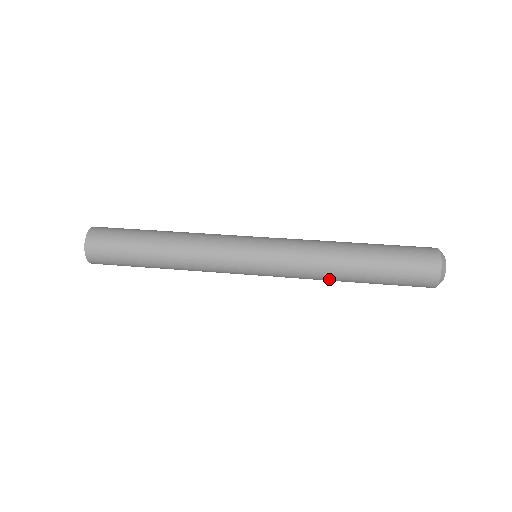
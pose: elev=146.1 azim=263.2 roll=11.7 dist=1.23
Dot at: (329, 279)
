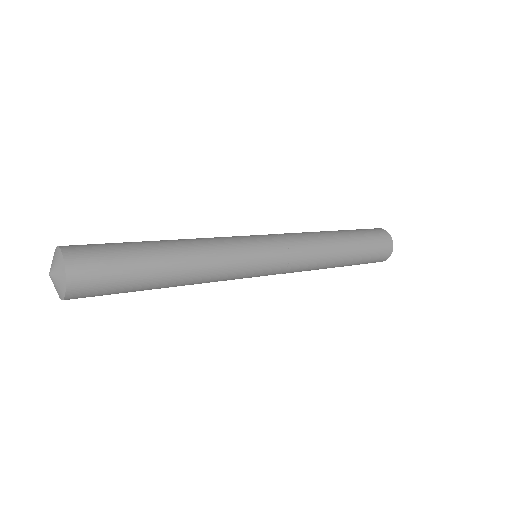
Dot at: (325, 264)
